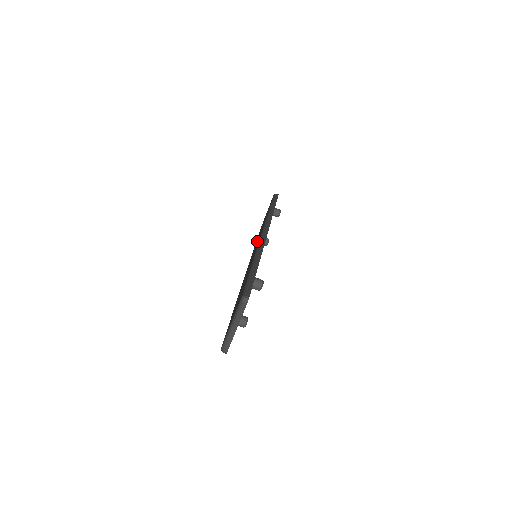
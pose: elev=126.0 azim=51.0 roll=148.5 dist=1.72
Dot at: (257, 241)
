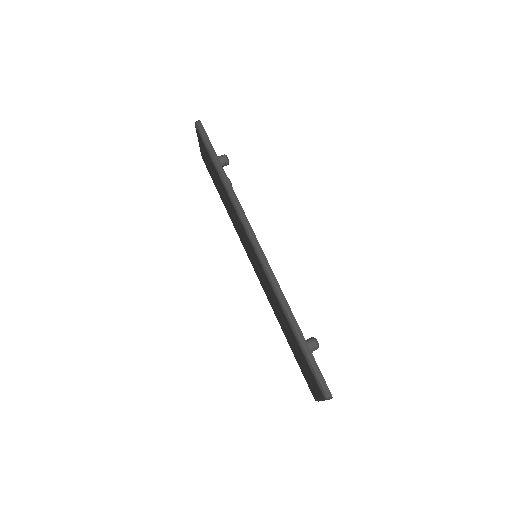
Dot at: (238, 227)
